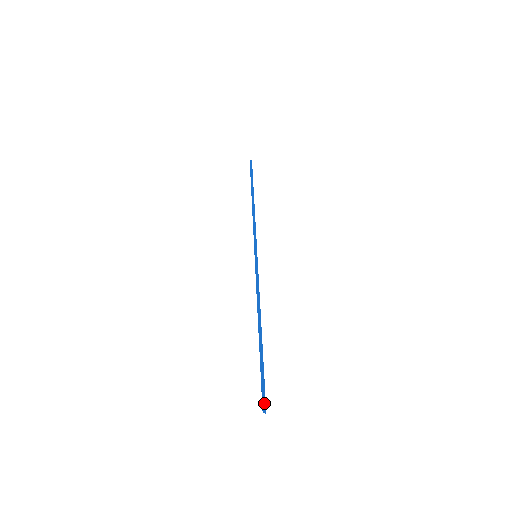
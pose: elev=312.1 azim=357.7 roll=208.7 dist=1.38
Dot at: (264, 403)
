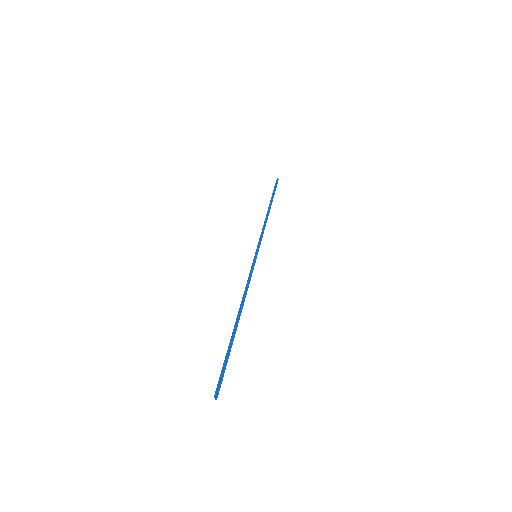
Dot at: (219, 389)
